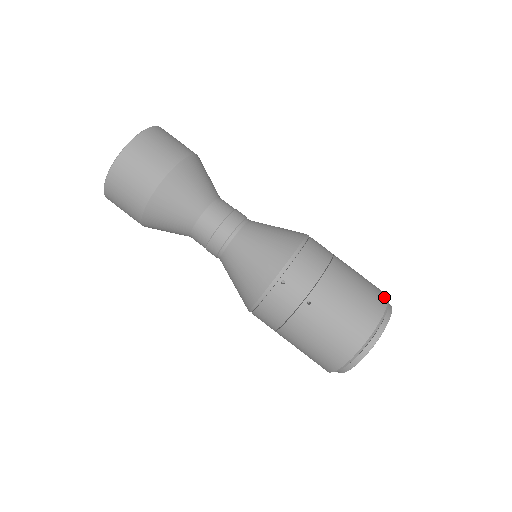
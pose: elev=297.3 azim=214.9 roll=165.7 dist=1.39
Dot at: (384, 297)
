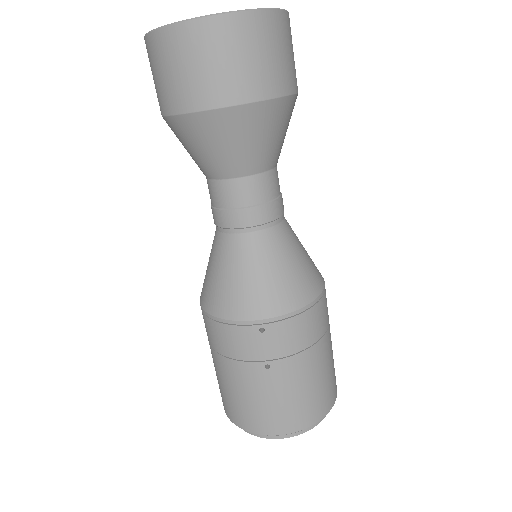
Dot at: (334, 397)
